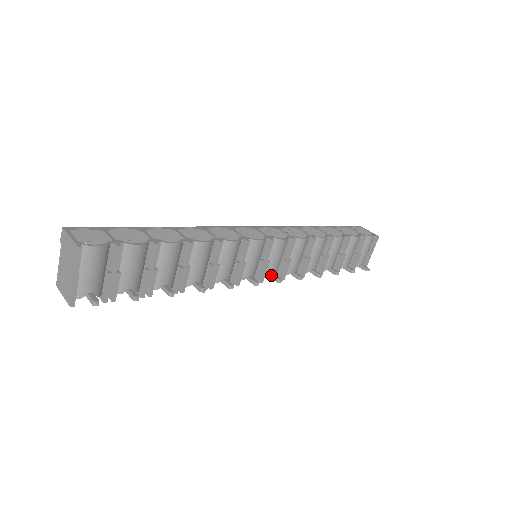
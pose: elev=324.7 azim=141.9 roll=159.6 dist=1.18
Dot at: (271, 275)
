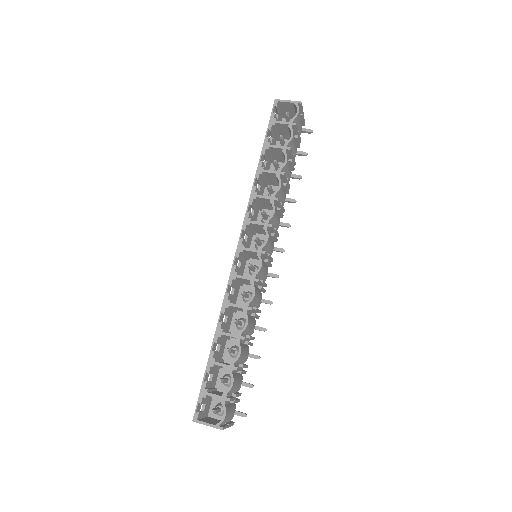
Dot at: occluded
